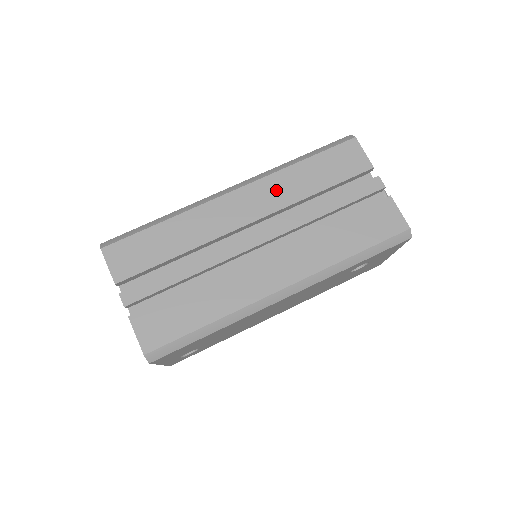
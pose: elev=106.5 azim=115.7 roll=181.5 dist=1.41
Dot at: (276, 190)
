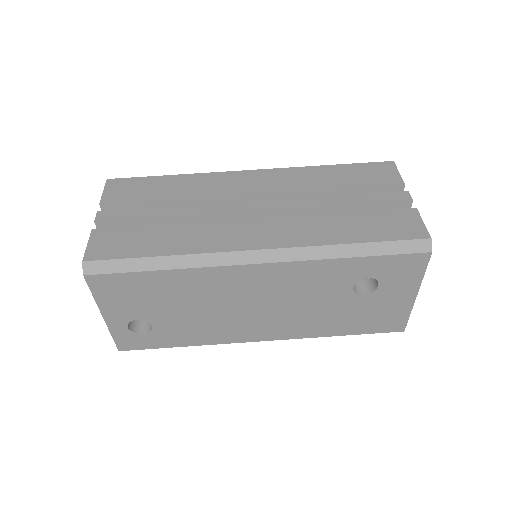
Dot at: (293, 178)
